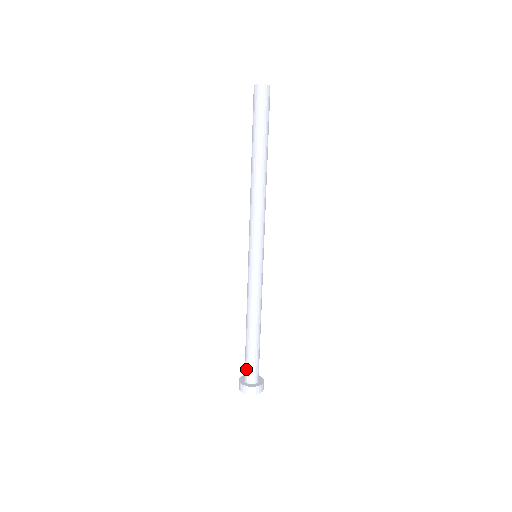
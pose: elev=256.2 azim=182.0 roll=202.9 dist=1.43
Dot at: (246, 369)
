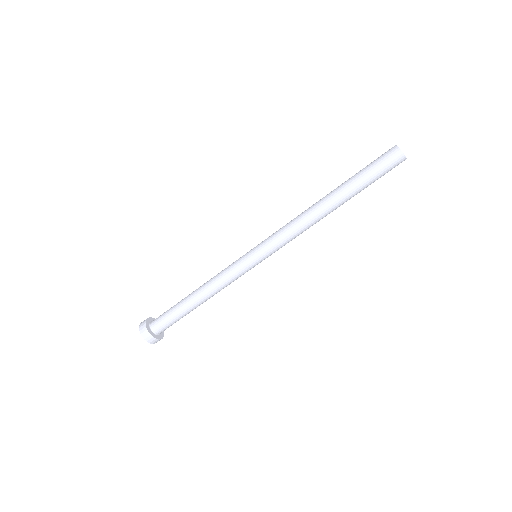
Dot at: (163, 325)
